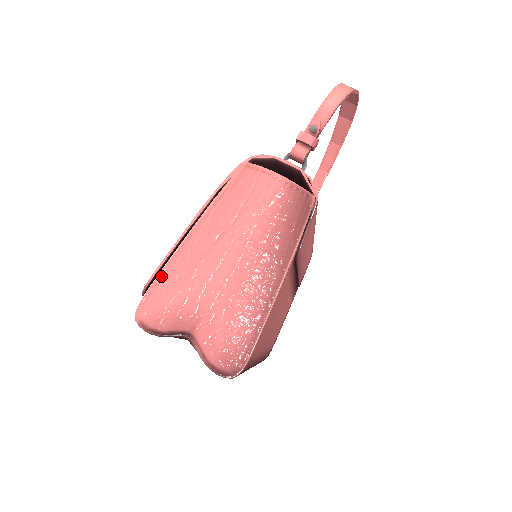
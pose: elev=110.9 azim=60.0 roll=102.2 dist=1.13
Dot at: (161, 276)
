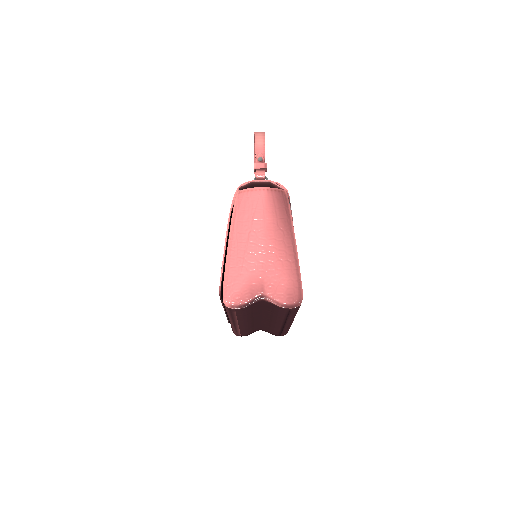
Dot at: (226, 274)
